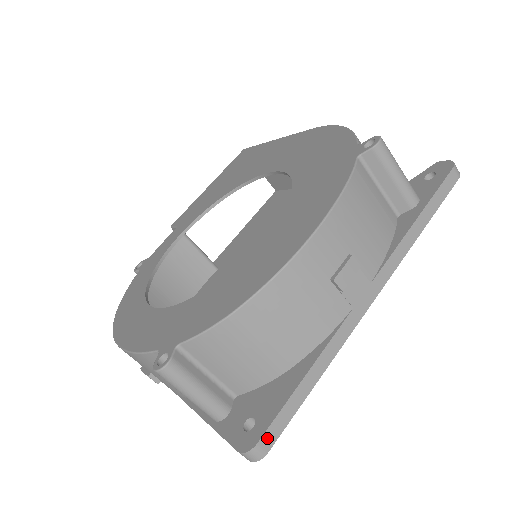
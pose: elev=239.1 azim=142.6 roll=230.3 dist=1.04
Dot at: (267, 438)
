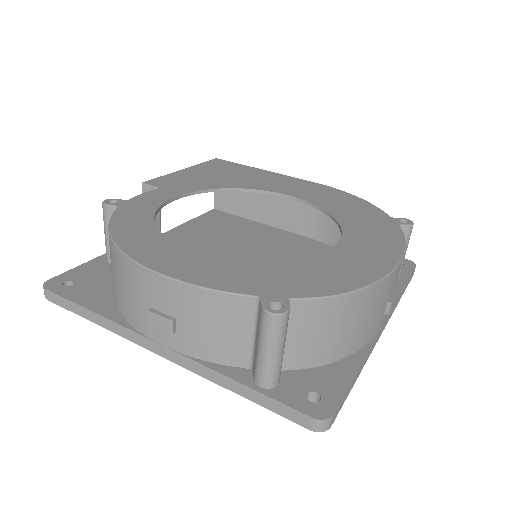
Dot at: (336, 412)
